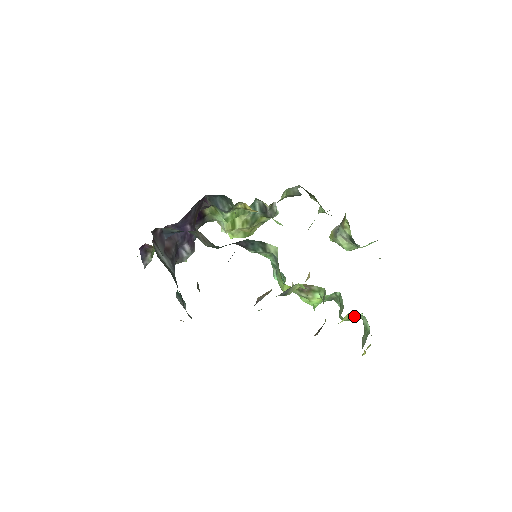
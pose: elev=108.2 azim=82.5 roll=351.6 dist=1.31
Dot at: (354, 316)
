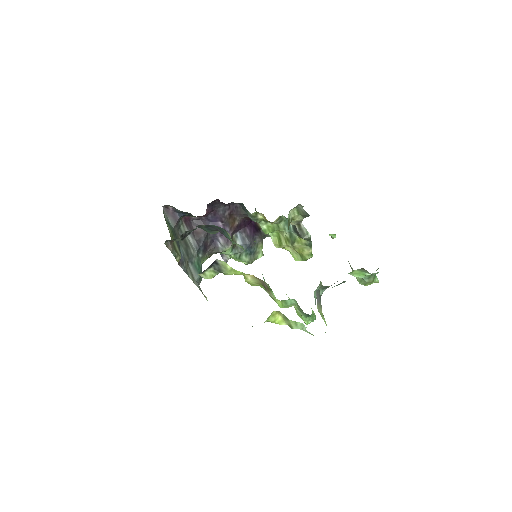
Dot at: (290, 321)
